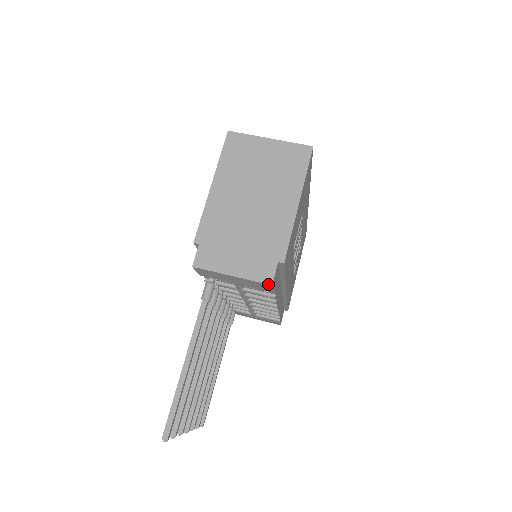
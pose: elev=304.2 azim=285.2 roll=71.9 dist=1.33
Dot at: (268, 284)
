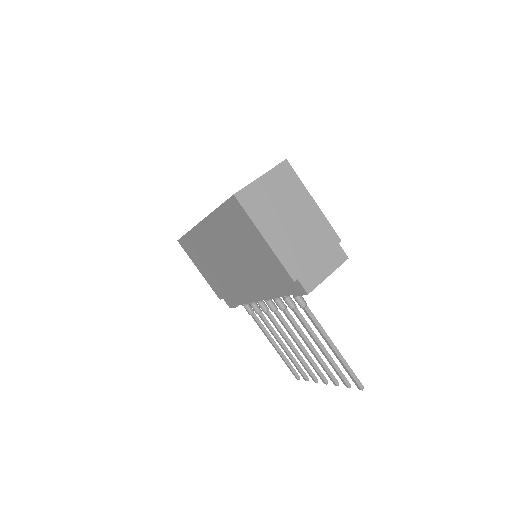
Dot at: occluded
